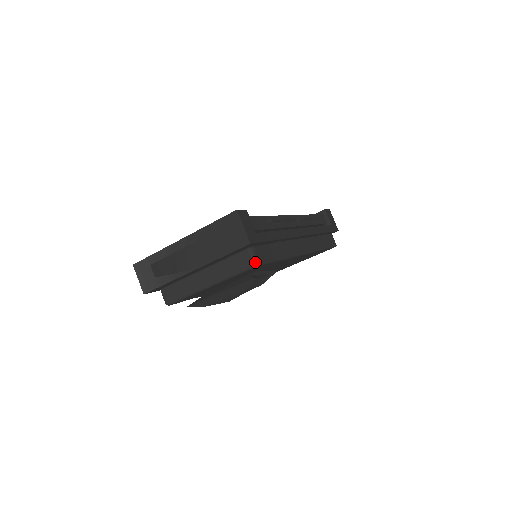
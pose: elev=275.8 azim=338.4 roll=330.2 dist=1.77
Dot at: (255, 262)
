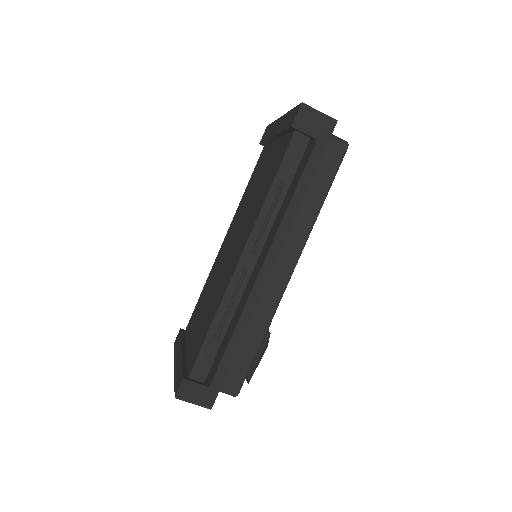
Dot at: occluded
